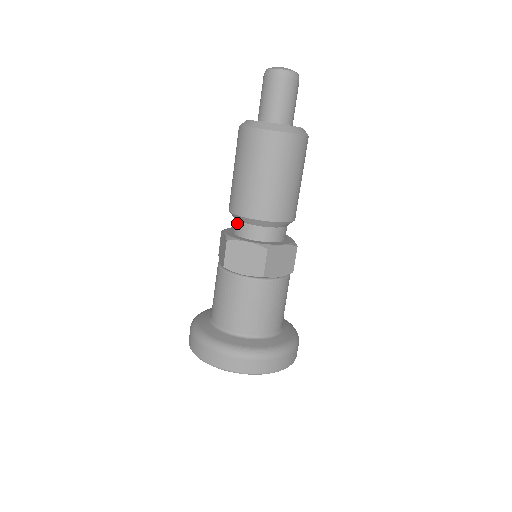
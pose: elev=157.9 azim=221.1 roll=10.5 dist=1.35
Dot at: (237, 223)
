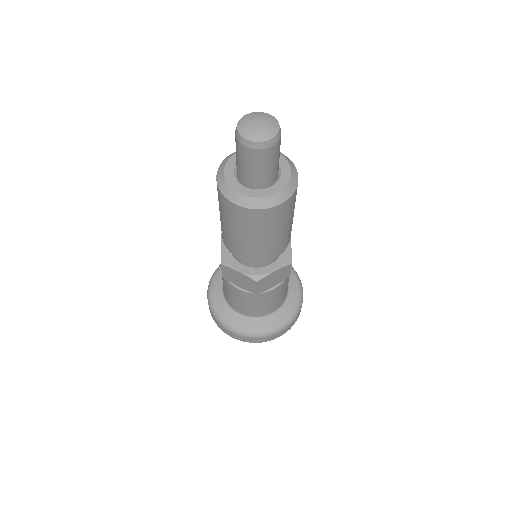
Dot at: occluded
